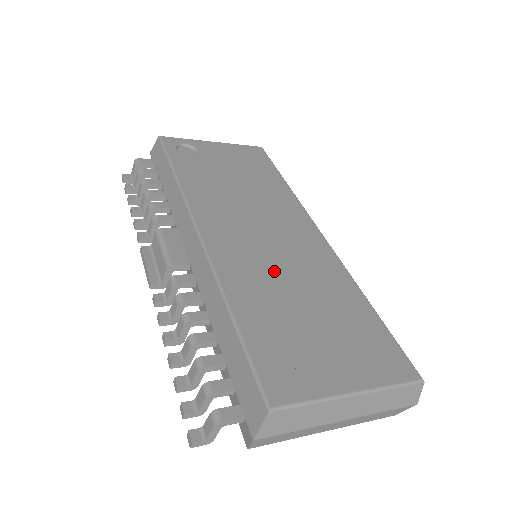
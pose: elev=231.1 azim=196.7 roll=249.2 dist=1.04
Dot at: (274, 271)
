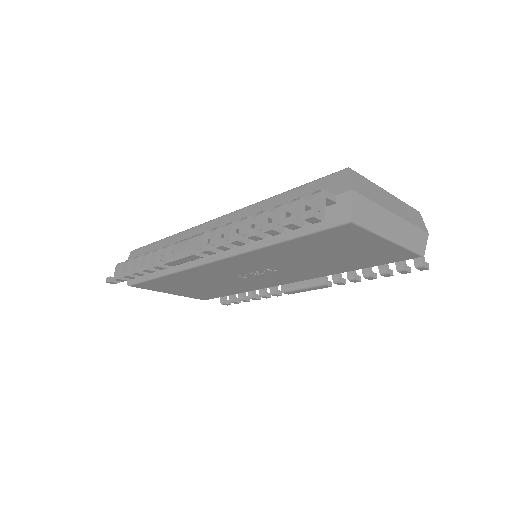
Dot at: occluded
